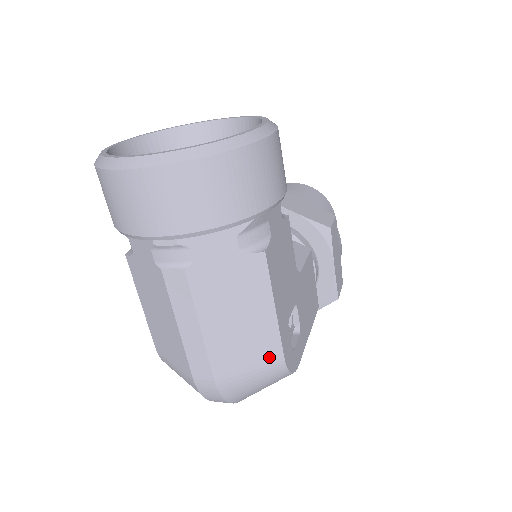
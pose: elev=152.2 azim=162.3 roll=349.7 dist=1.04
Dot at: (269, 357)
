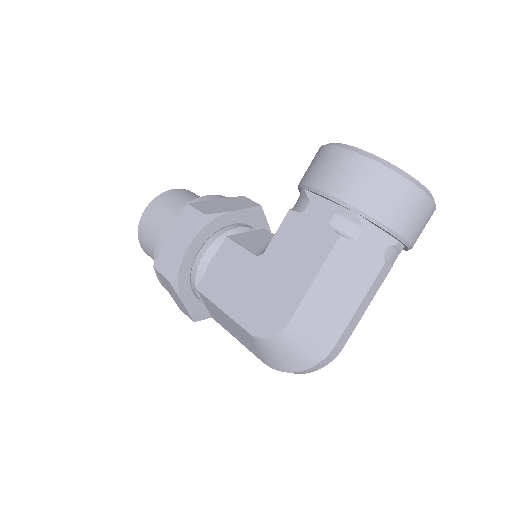
Dot at: occluded
